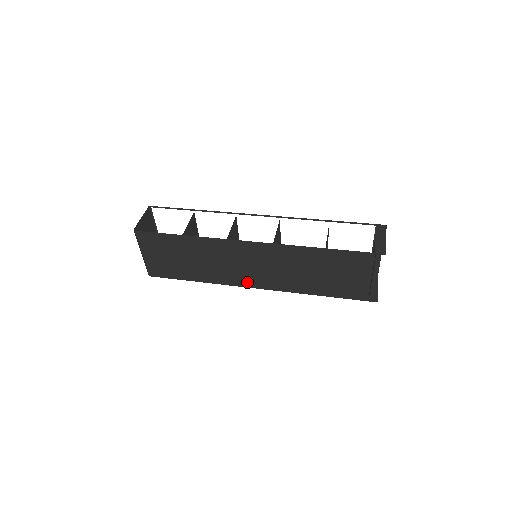
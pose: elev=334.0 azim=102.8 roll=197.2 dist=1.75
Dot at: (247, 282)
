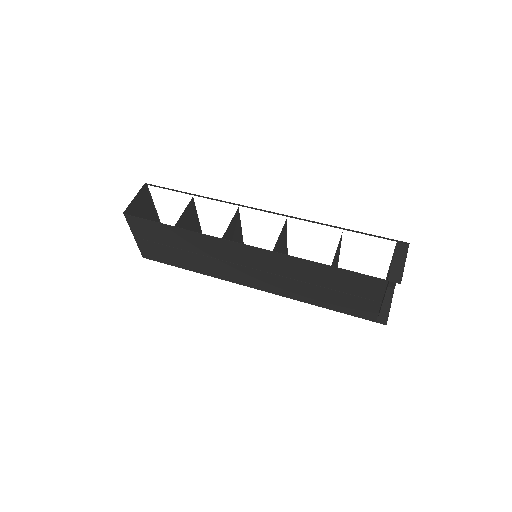
Dot at: (245, 281)
